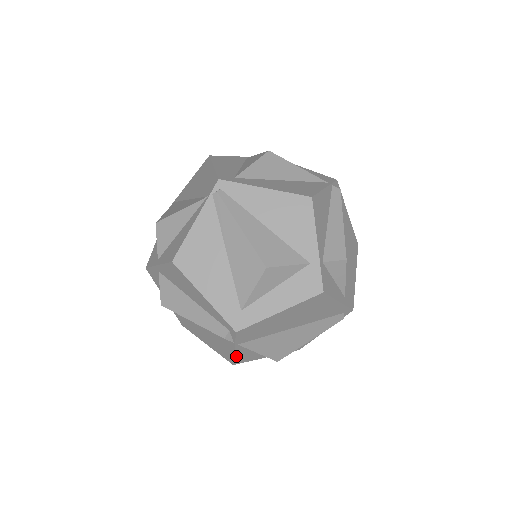
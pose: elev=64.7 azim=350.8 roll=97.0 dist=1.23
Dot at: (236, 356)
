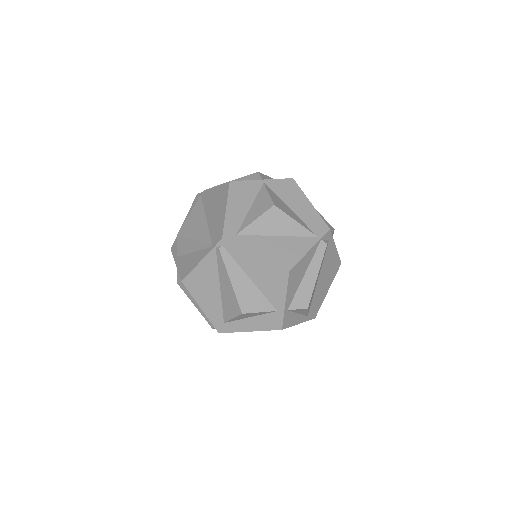
Dot at: occluded
